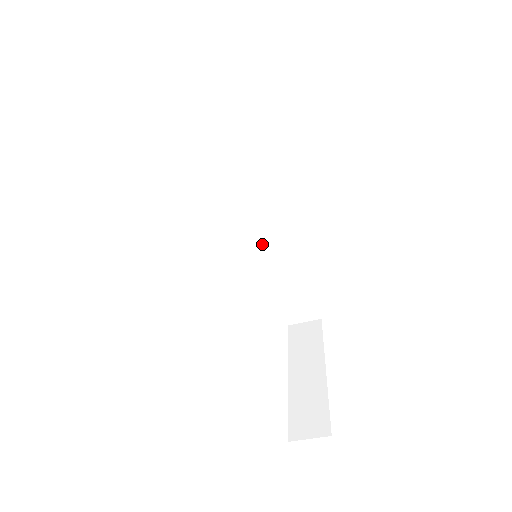
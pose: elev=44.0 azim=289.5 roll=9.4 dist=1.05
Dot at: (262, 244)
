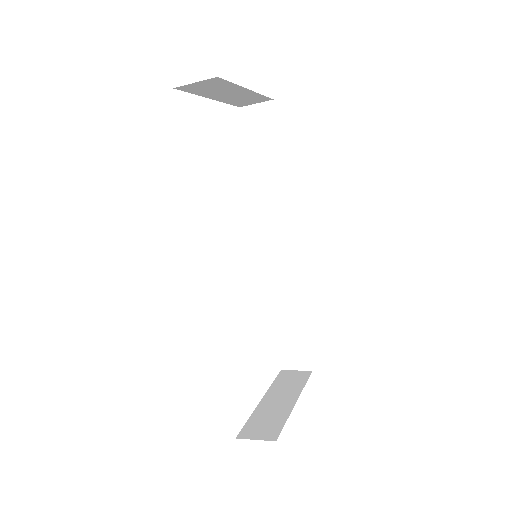
Dot at: (273, 276)
